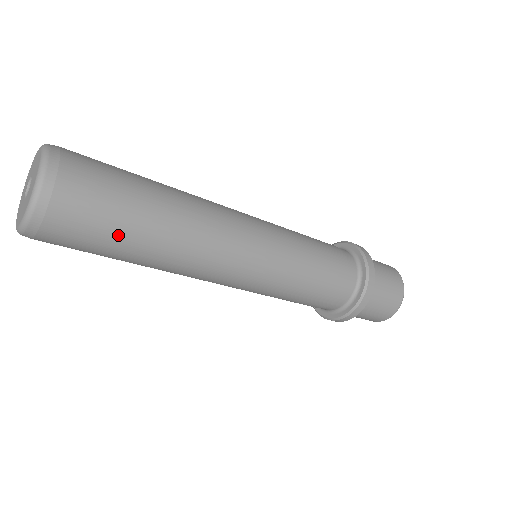
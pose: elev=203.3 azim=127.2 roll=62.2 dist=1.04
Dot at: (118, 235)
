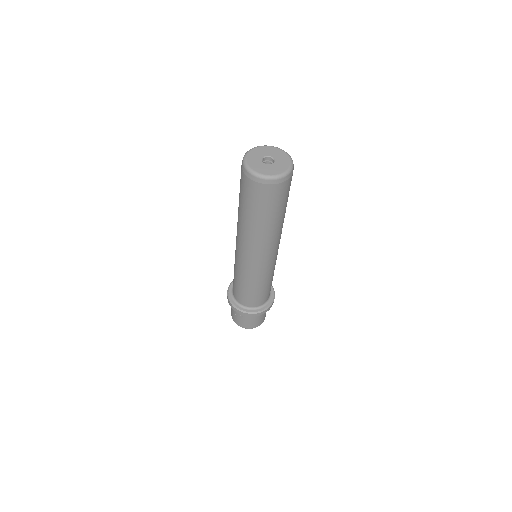
Dot at: (286, 203)
